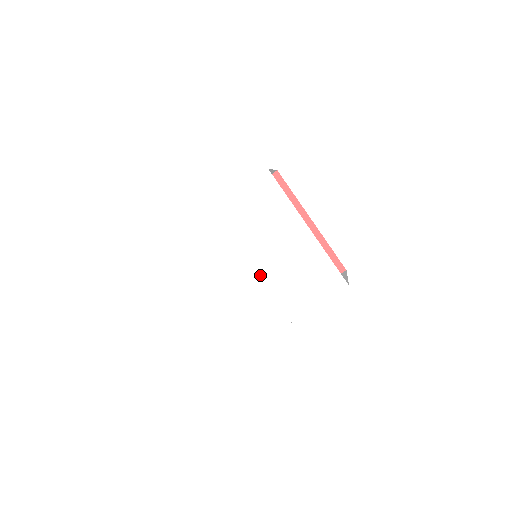
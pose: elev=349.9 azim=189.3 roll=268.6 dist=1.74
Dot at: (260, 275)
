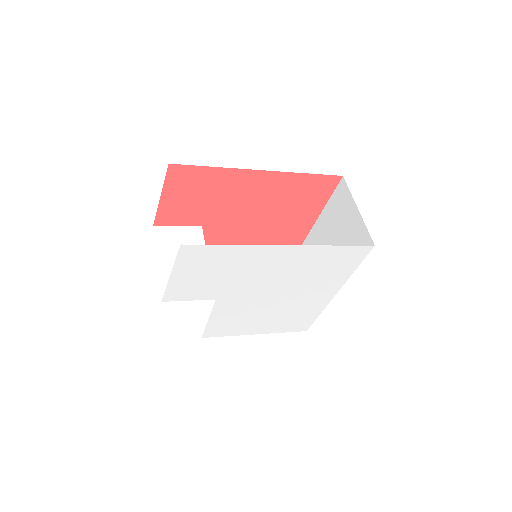
Dot at: (261, 303)
